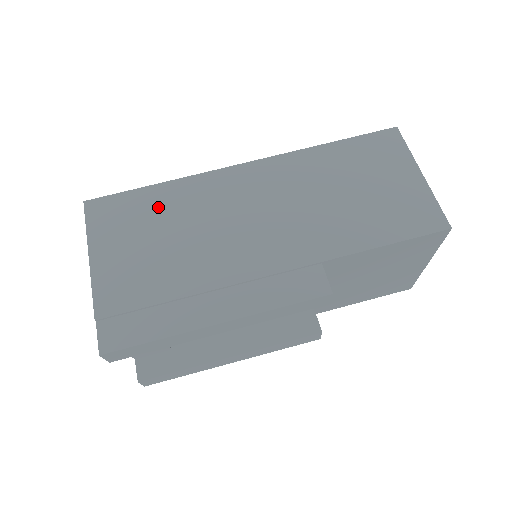
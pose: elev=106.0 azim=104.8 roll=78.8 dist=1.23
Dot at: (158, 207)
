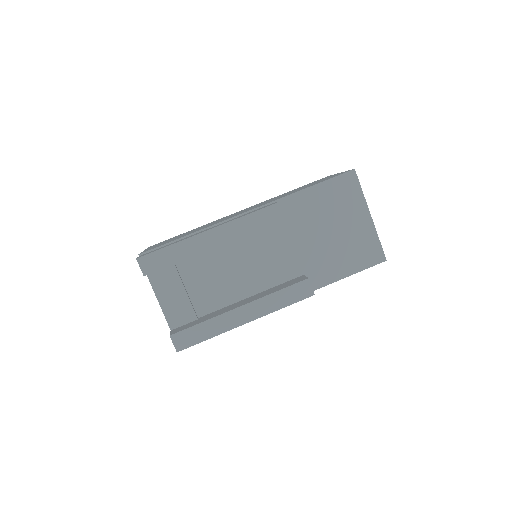
Dot at: occluded
